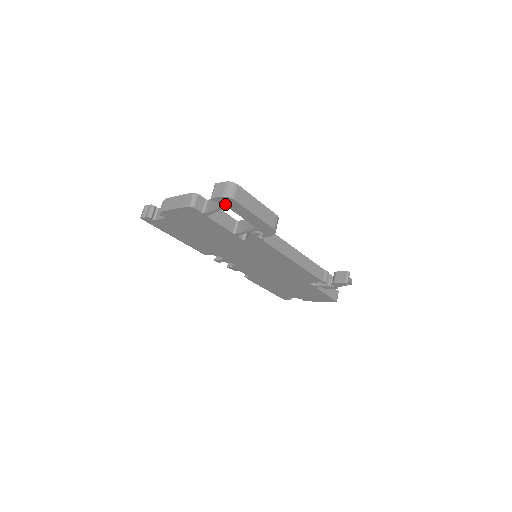
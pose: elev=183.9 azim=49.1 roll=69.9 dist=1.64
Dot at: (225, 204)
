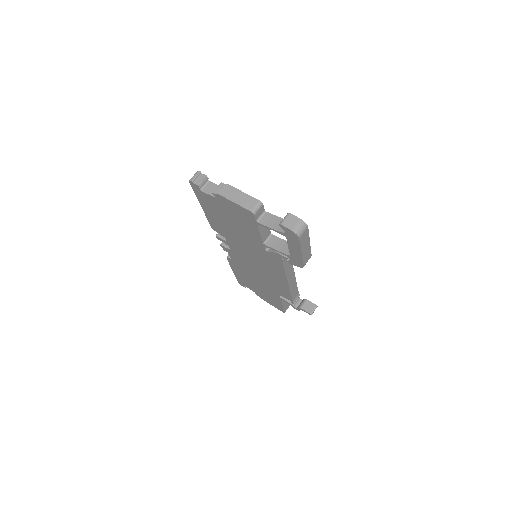
Dot at: (287, 234)
